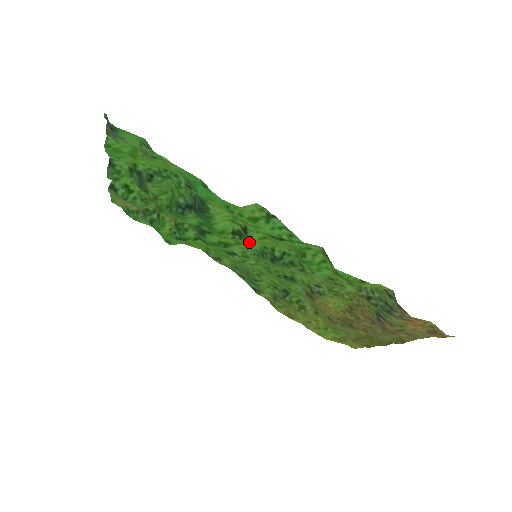
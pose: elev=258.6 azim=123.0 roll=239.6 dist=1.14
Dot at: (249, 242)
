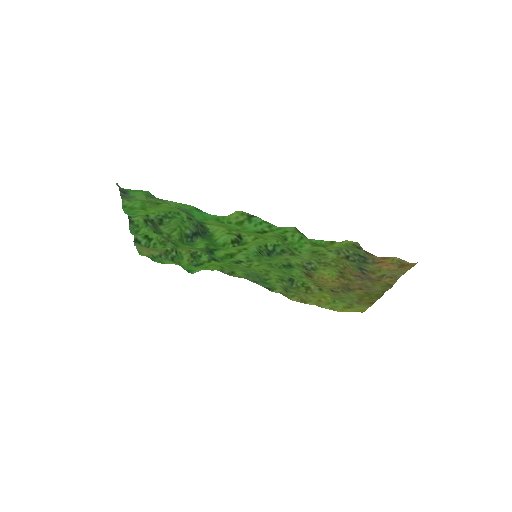
Dot at: (247, 246)
